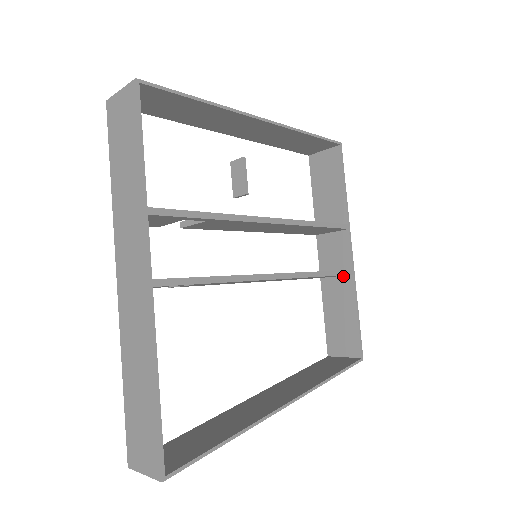
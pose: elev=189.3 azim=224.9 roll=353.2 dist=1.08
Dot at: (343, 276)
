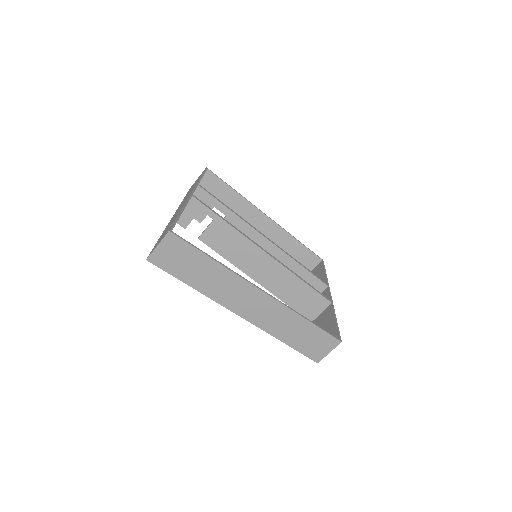
Dot at: (325, 309)
